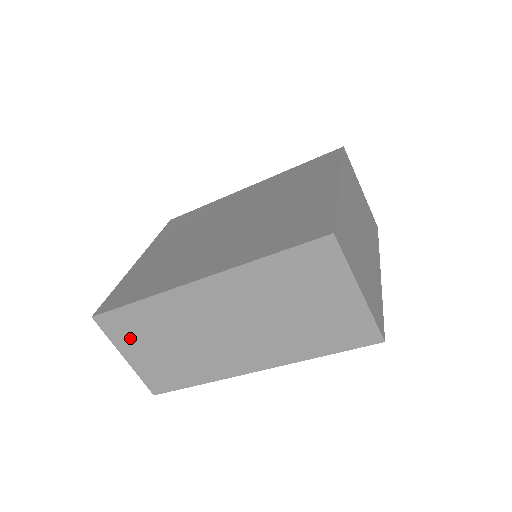
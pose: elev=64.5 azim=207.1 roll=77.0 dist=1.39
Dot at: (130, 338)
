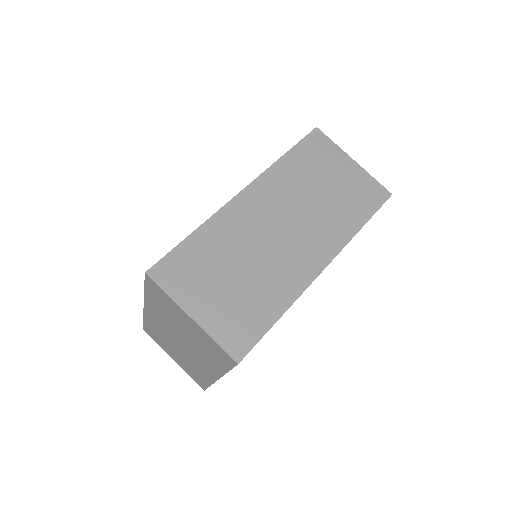
Dot at: (193, 283)
